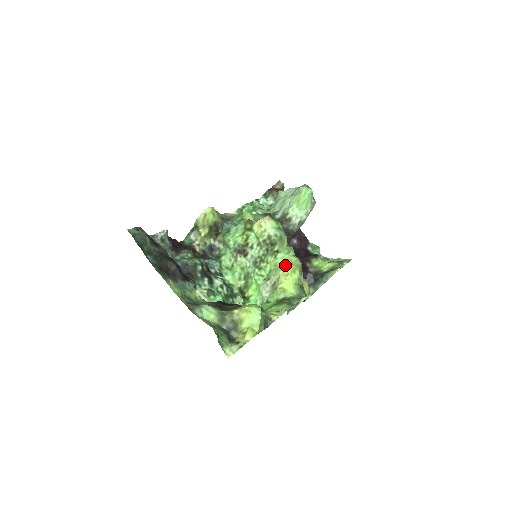
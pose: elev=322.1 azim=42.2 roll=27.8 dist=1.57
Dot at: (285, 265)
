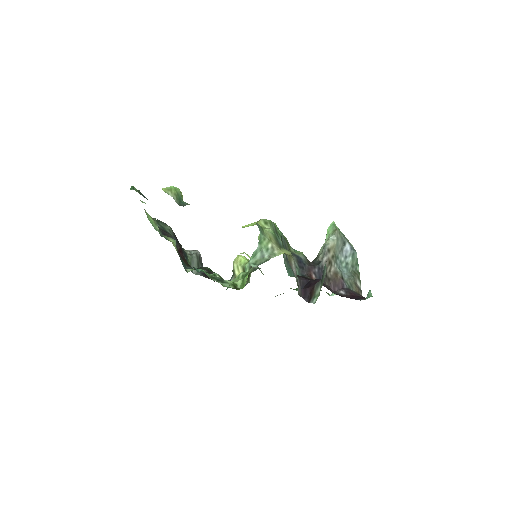
Dot at: occluded
